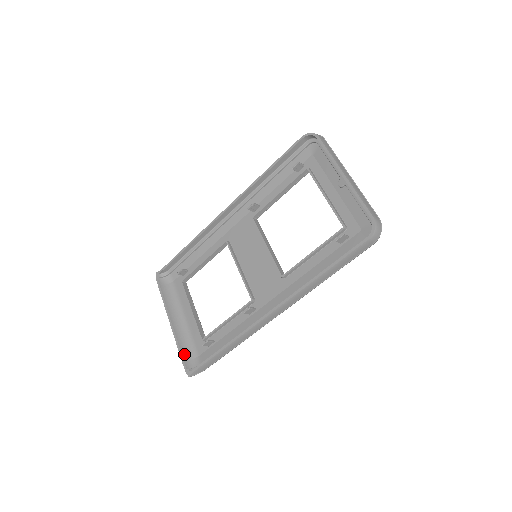
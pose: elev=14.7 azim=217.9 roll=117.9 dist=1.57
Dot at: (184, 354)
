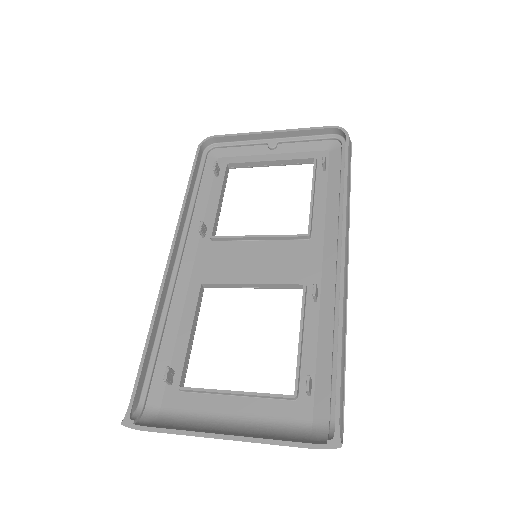
Dot at: (295, 440)
